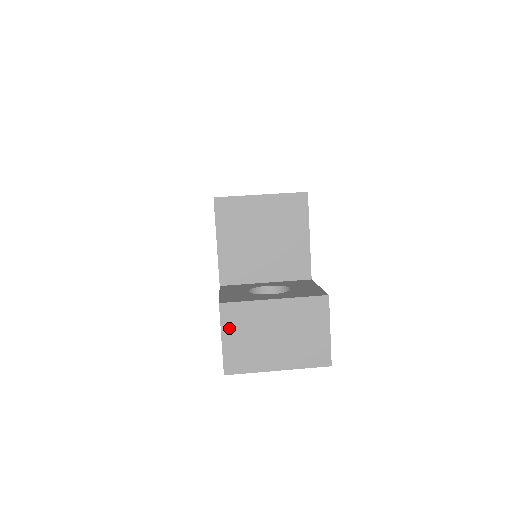
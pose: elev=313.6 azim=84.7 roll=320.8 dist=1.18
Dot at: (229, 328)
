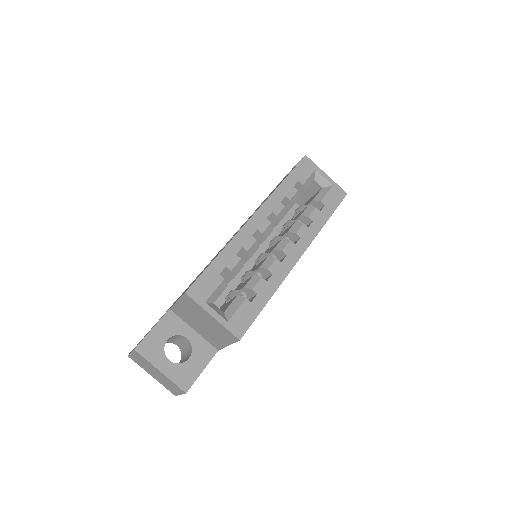
Dot at: (135, 355)
